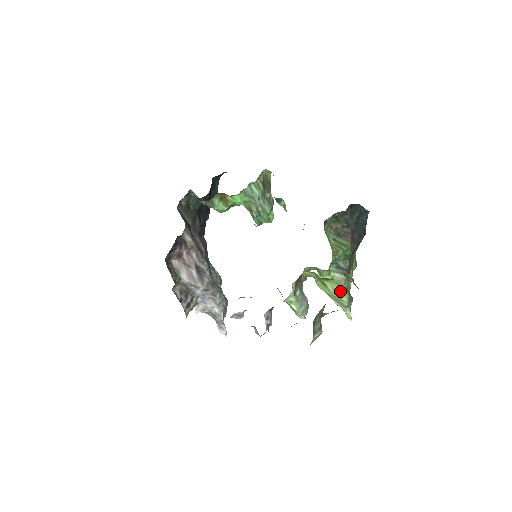
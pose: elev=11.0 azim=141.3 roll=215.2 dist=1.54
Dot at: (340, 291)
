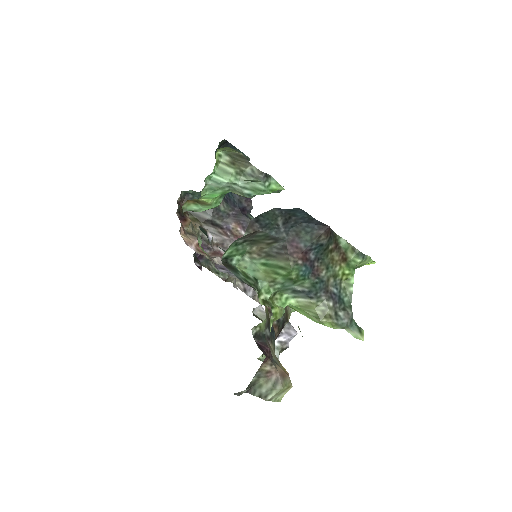
Dot at: (314, 318)
